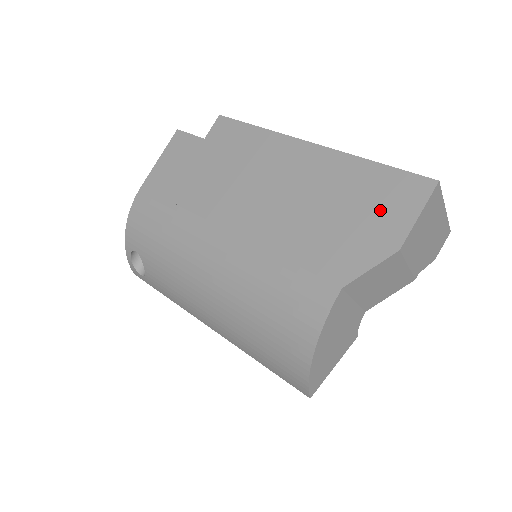
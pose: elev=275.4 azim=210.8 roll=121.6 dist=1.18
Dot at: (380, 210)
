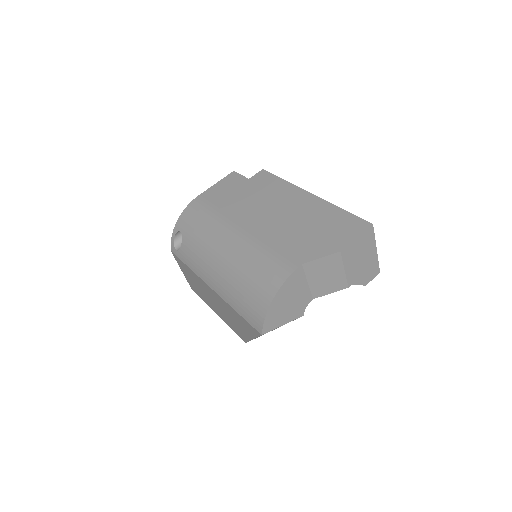
Dot at: (337, 232)
